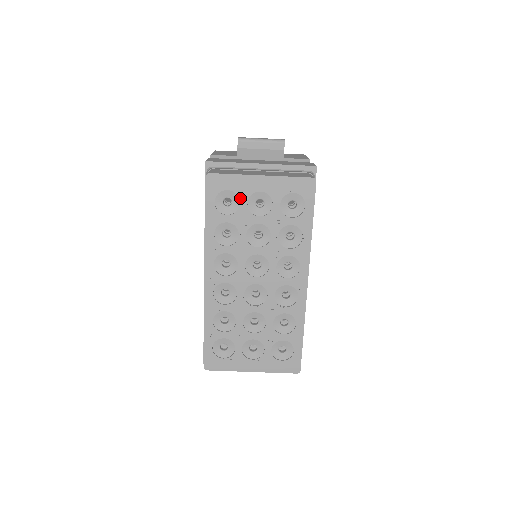
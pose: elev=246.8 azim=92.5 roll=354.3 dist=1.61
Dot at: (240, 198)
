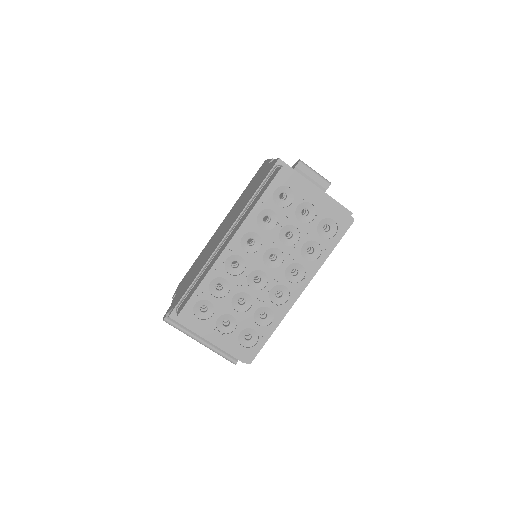
Dot at: (295, 199)
